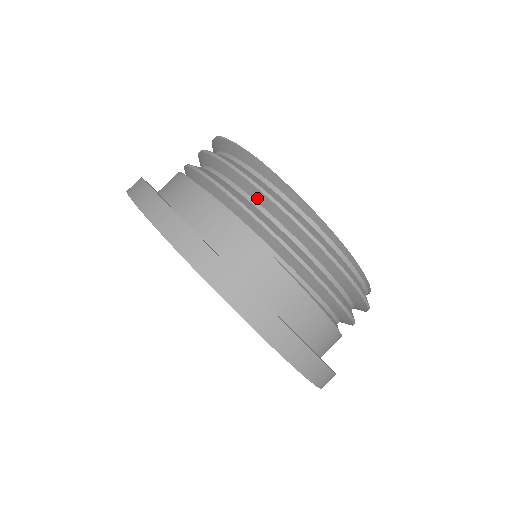
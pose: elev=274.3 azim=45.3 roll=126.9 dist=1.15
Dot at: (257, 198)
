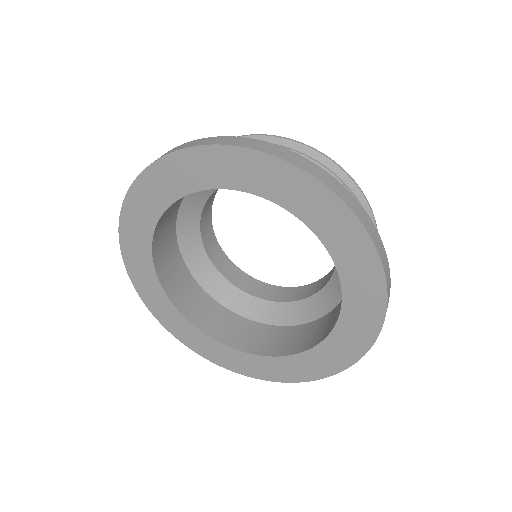
Dot at: occluded
